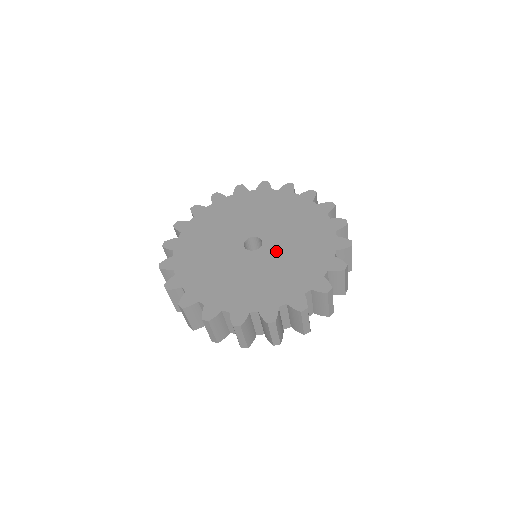
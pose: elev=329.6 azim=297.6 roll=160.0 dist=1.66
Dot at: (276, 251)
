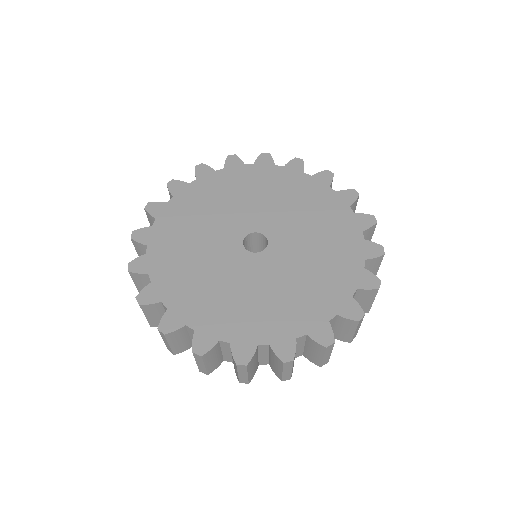
Dot at: (271, 269)
